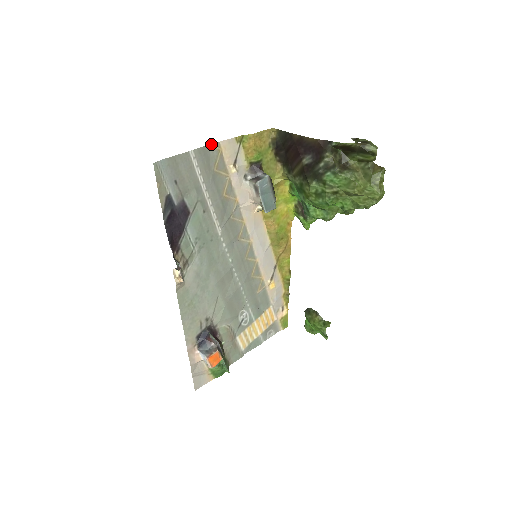
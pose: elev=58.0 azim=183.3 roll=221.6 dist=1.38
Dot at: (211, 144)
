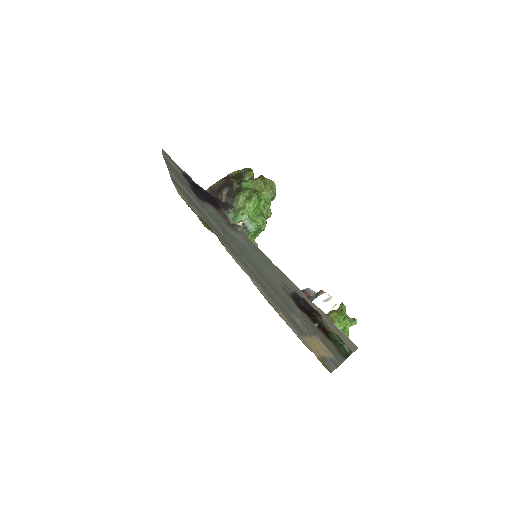
Dot at: occluded
